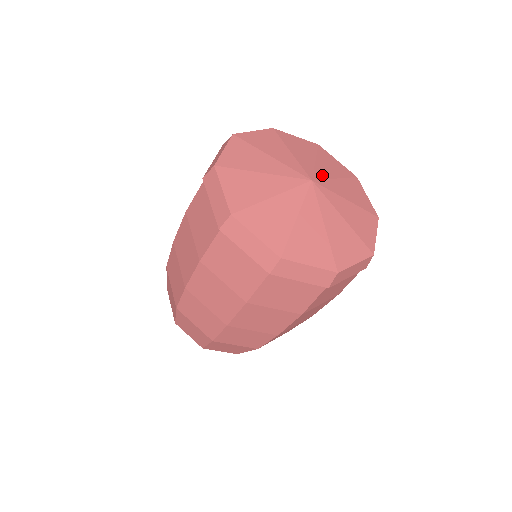
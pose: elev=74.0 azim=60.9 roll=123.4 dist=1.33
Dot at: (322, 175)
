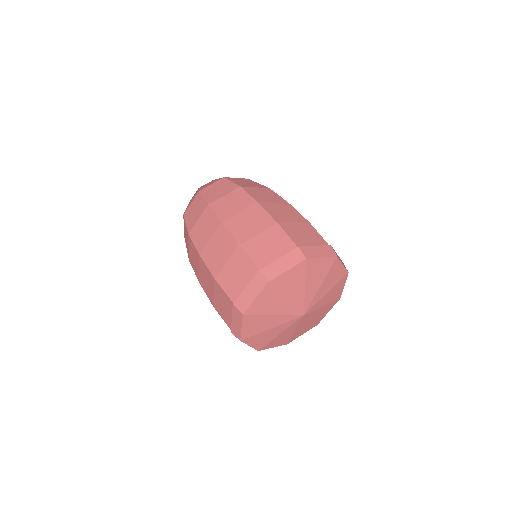
Dot at: (316, 307)
